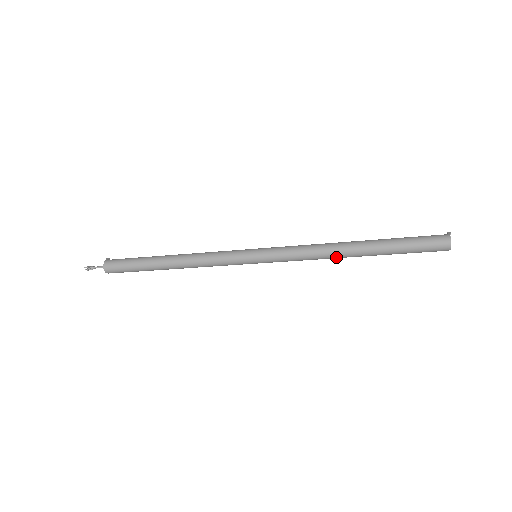
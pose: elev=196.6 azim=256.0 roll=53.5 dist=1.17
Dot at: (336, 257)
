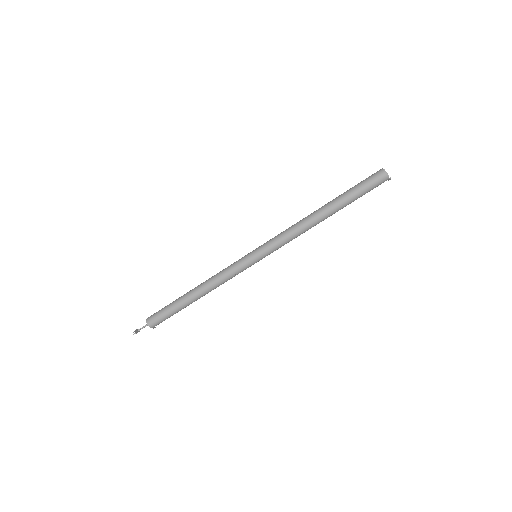
Dot at: (312, 224)
